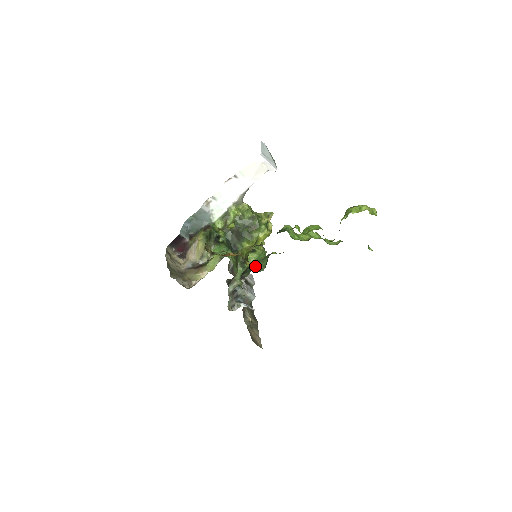
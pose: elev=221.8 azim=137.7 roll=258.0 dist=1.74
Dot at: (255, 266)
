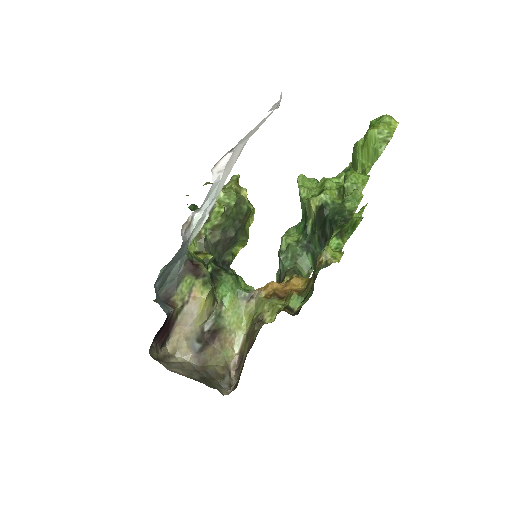
Dot at: occluded
